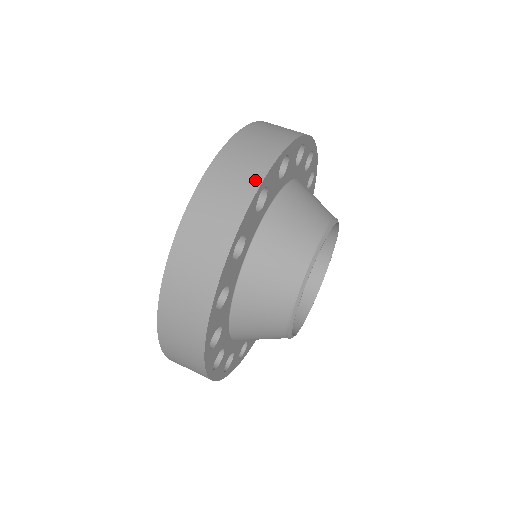
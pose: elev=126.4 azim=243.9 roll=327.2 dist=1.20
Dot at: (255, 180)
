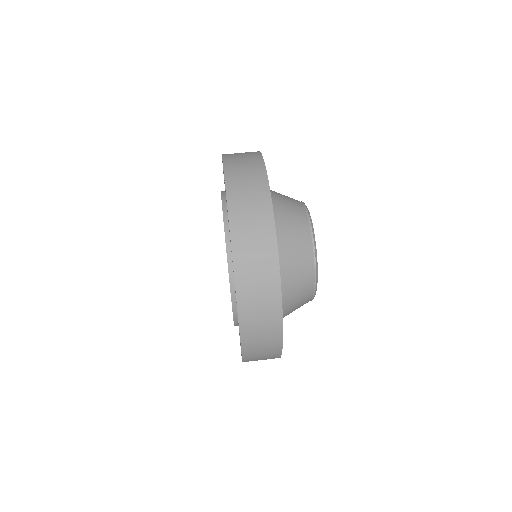
Dot at: (258, 159)
